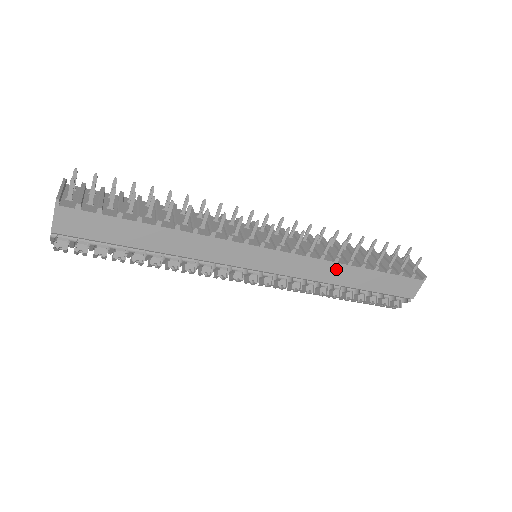
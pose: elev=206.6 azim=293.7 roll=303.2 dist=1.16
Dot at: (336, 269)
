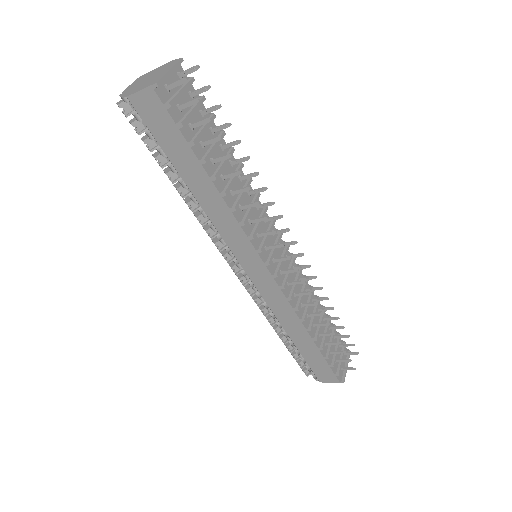
Dot at: (296, 323)
